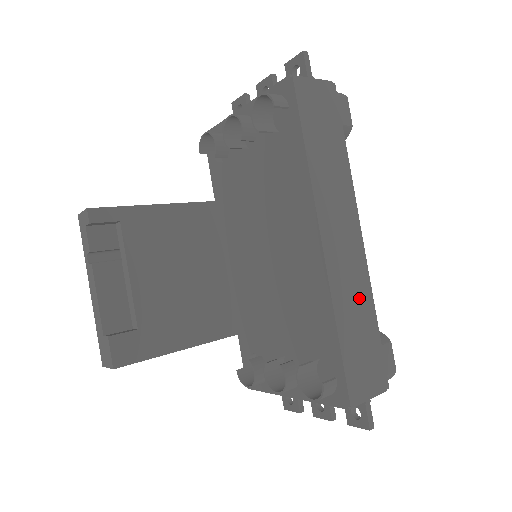
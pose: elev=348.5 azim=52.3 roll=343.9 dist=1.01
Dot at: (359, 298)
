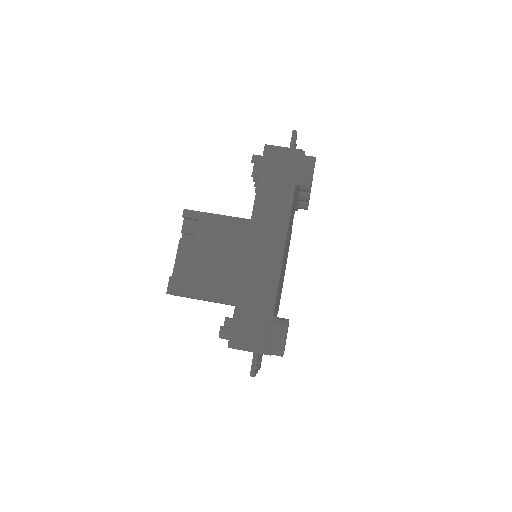
Dot at: (264, 286)
